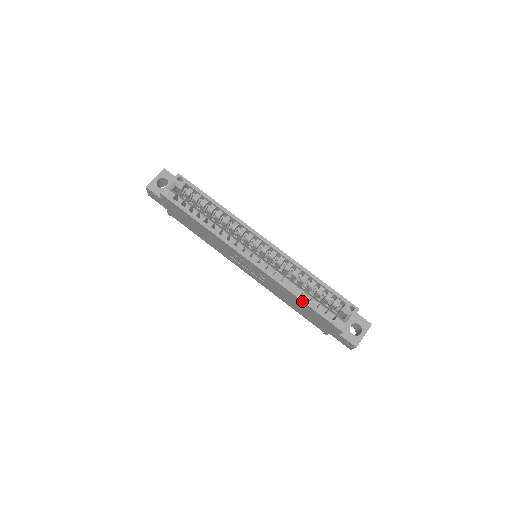
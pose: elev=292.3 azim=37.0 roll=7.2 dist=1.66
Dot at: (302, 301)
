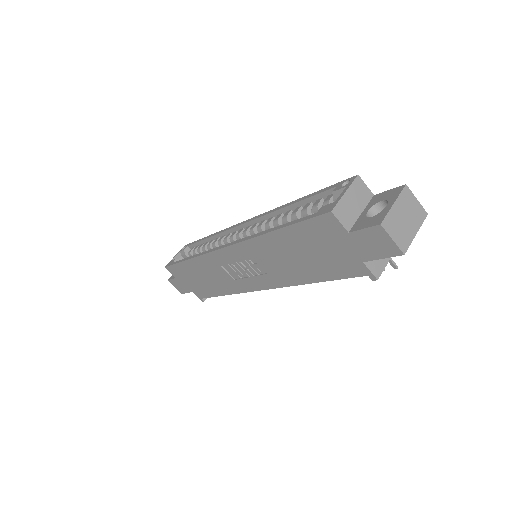
Dot at: (274, 231)
